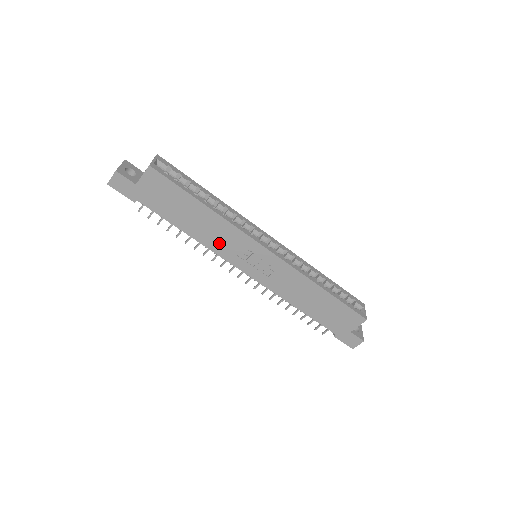
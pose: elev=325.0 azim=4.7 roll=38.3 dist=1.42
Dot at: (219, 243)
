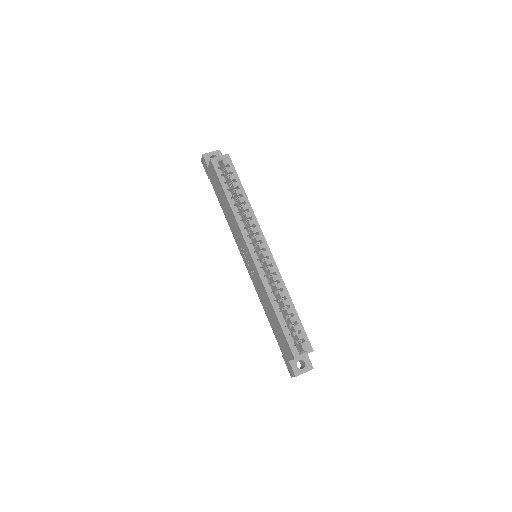
Dot at: (234, 231)
